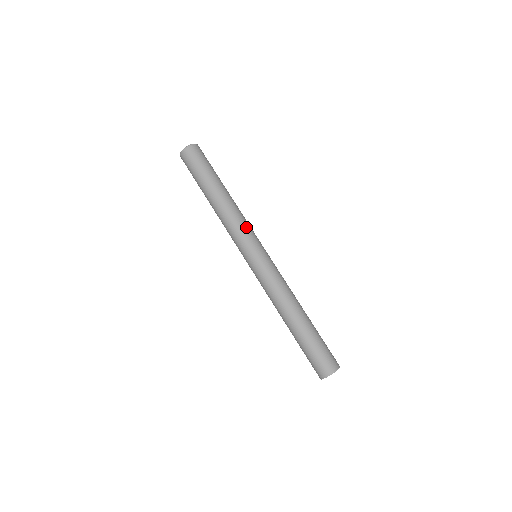
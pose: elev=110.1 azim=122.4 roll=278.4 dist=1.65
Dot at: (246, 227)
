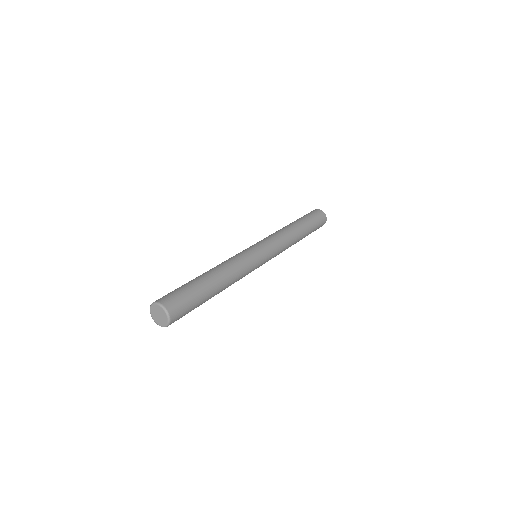
Dot at: (247, 264)
